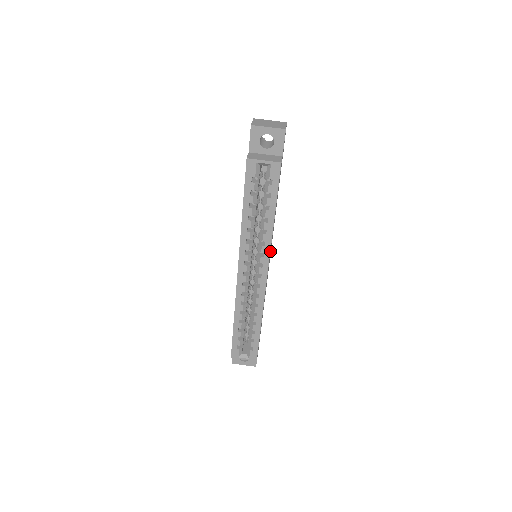
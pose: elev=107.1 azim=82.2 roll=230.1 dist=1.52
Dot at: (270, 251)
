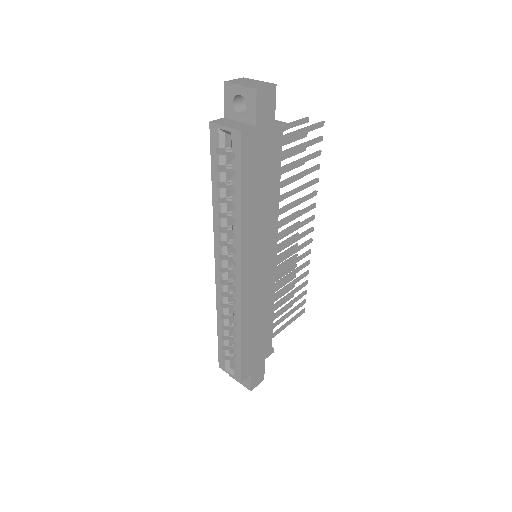
Dot at: (243, 248)
